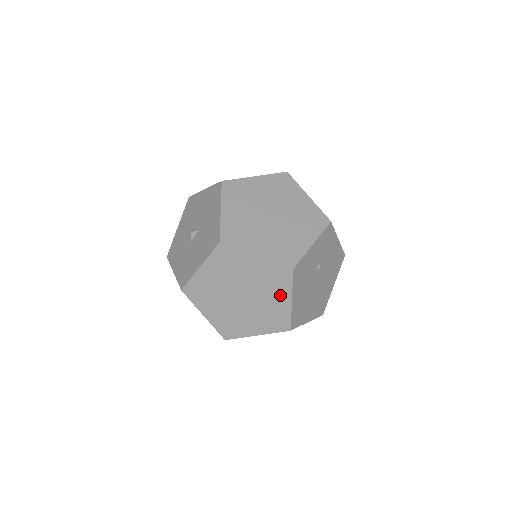
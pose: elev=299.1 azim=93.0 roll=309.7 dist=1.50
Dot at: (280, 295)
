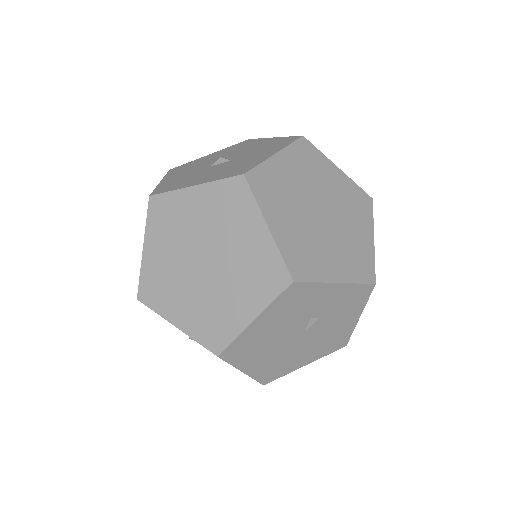
Dot at: (248, 300)
